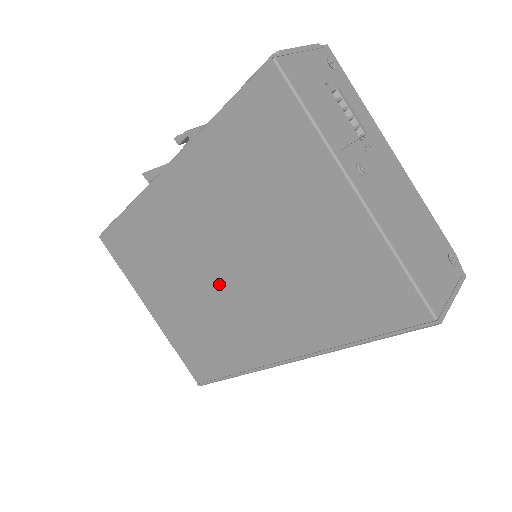
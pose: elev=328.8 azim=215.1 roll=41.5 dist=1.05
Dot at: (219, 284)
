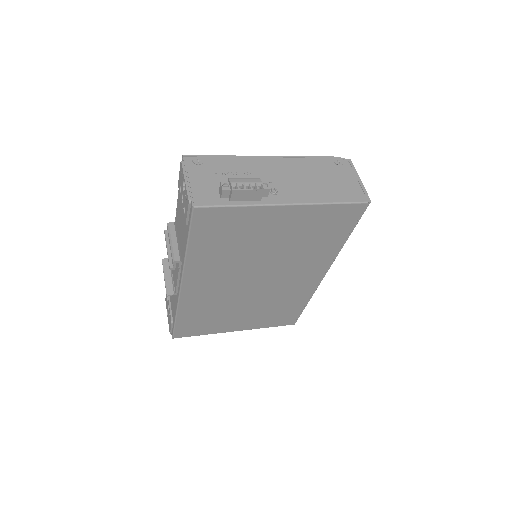
Dot at: (260, 288)
